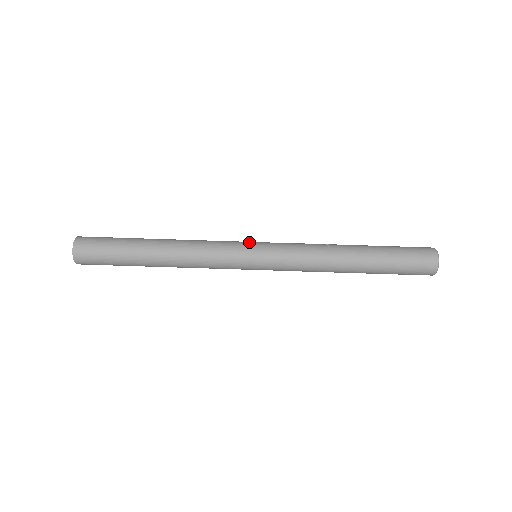
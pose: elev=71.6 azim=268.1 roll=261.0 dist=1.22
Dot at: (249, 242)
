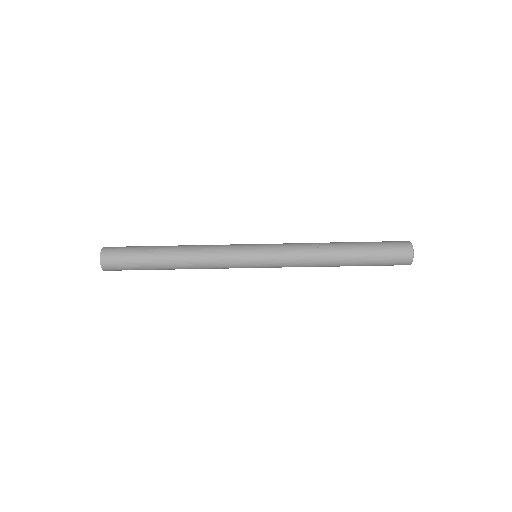
Dot at: (249, 247)
